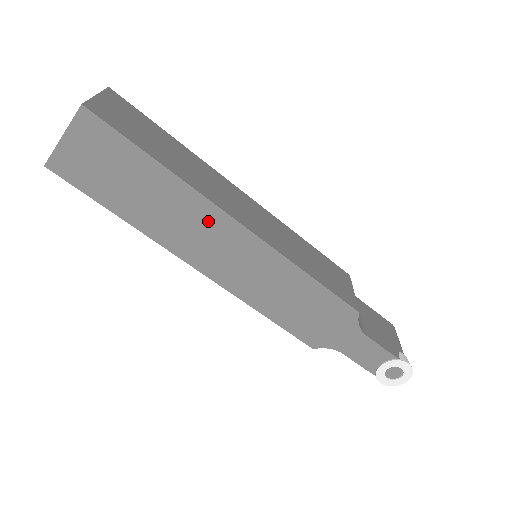
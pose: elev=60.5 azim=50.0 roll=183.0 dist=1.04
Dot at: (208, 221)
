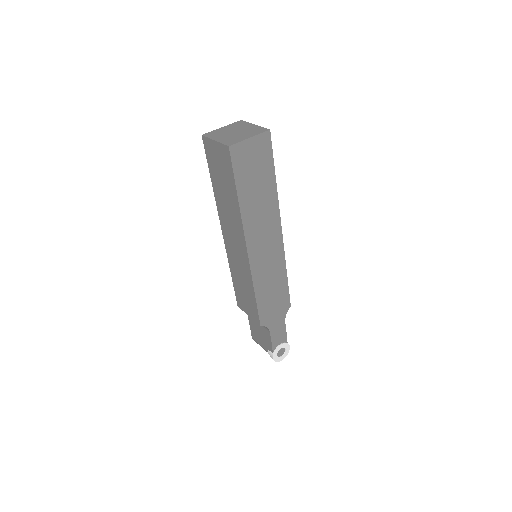
Dot at: (271, 223)
